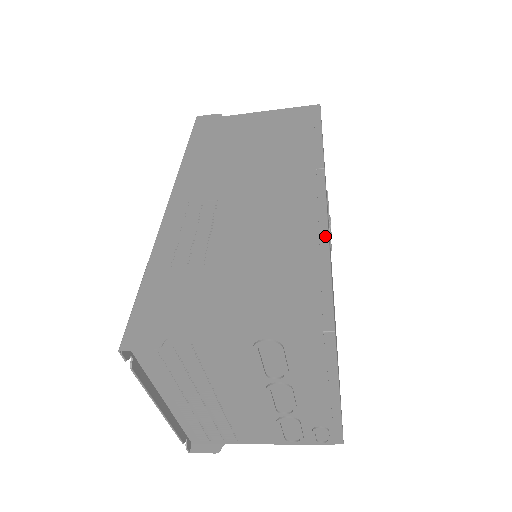
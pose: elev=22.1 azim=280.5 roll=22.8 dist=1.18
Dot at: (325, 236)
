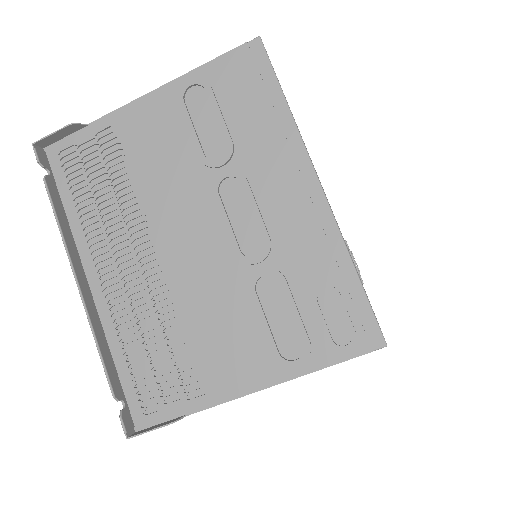
Dot at: occluded
